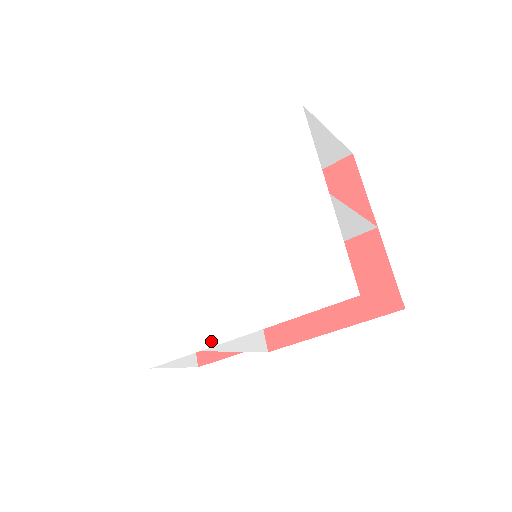
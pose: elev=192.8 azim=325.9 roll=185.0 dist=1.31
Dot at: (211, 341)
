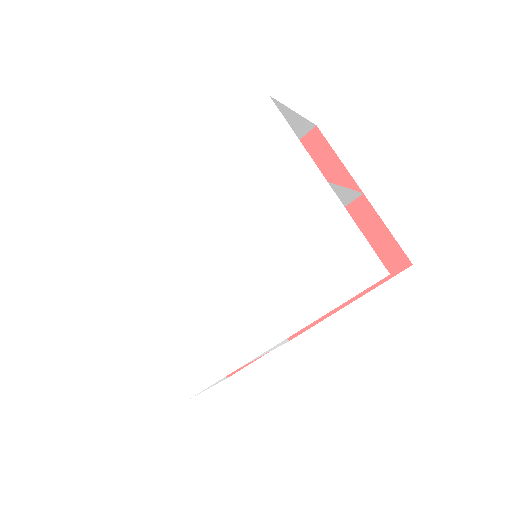
Dot at: (247, 356)
